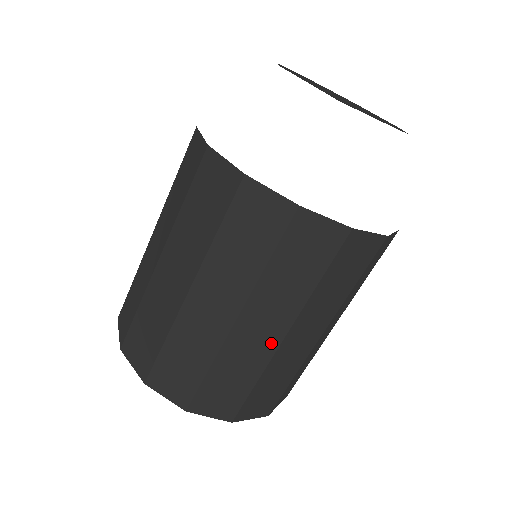
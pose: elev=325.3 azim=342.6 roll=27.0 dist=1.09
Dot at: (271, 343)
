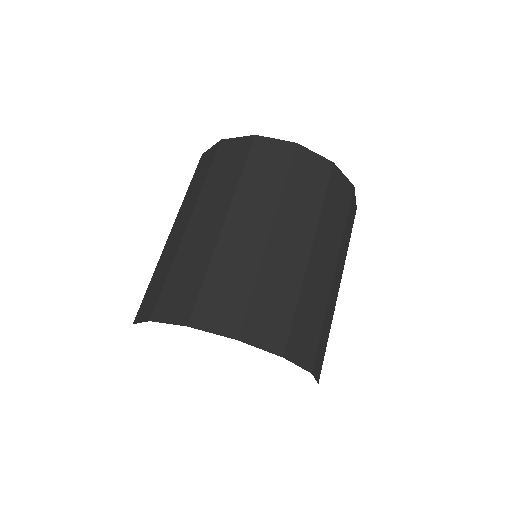
Dot at: (329, 277)
